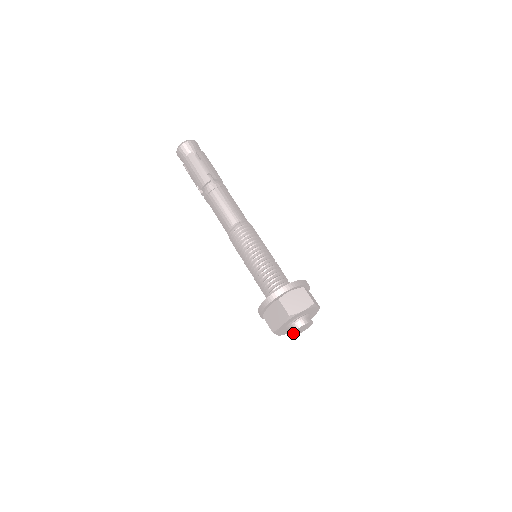
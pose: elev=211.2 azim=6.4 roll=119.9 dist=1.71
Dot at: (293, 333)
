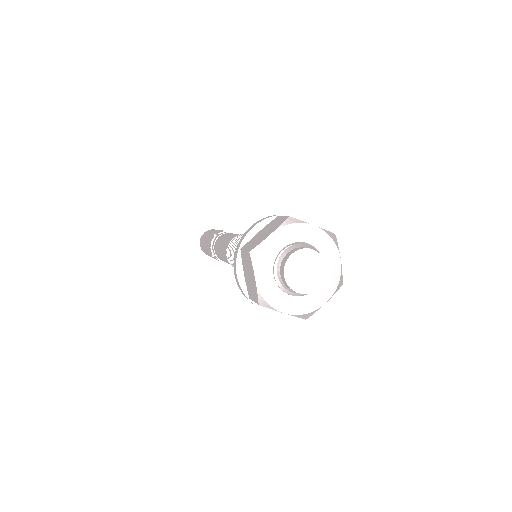
Dot at: (288, 285)
